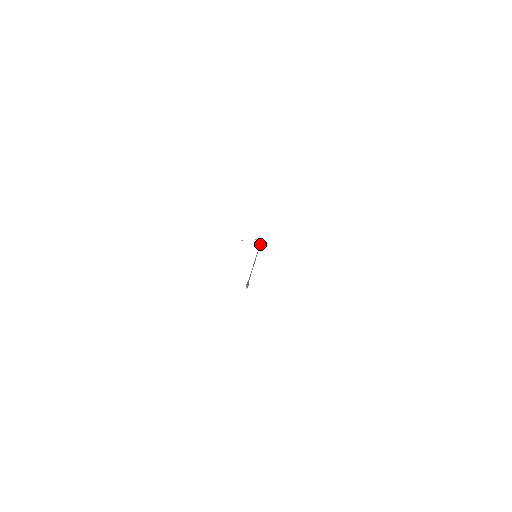
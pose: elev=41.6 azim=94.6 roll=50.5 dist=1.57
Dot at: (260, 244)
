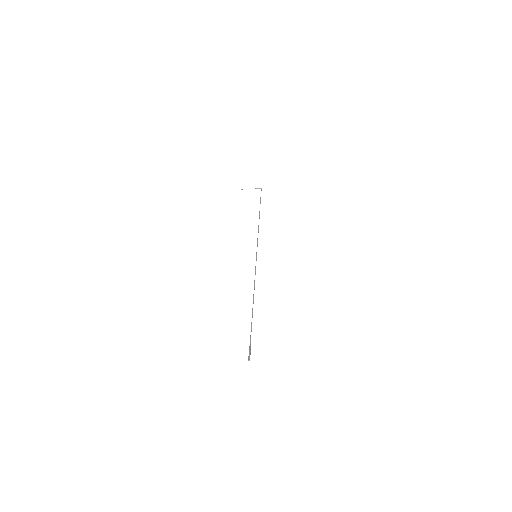
Dot at: occluded
